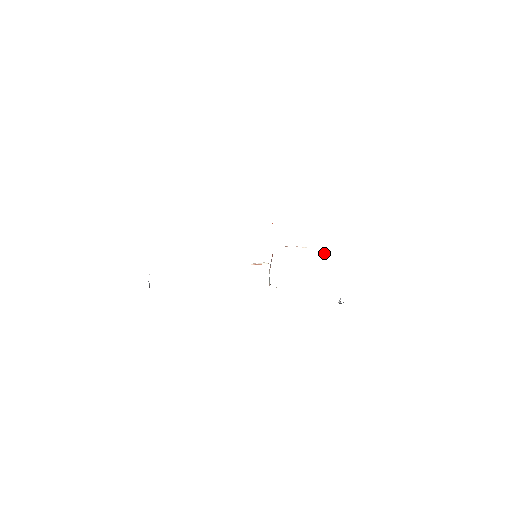
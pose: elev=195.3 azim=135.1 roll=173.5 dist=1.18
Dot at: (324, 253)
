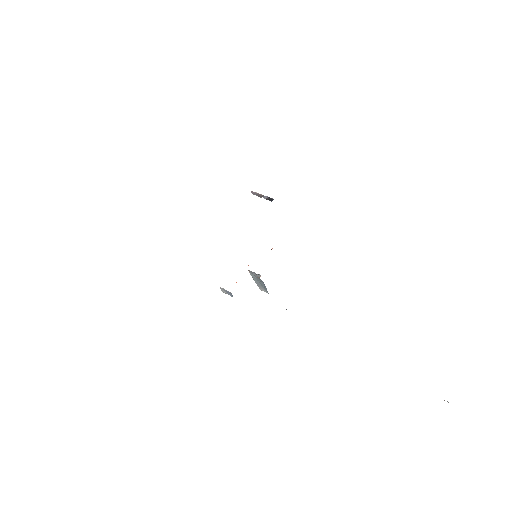
Dot at: occluded
